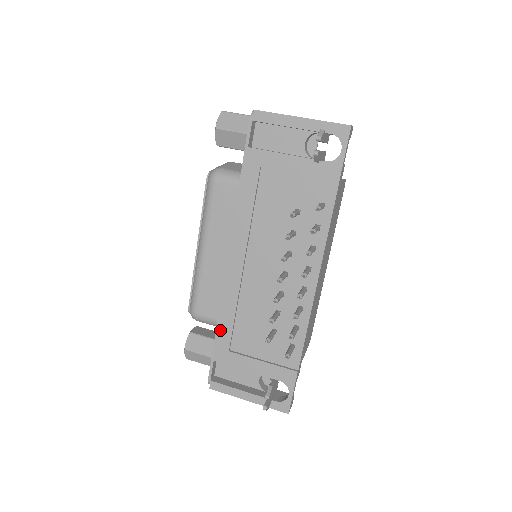
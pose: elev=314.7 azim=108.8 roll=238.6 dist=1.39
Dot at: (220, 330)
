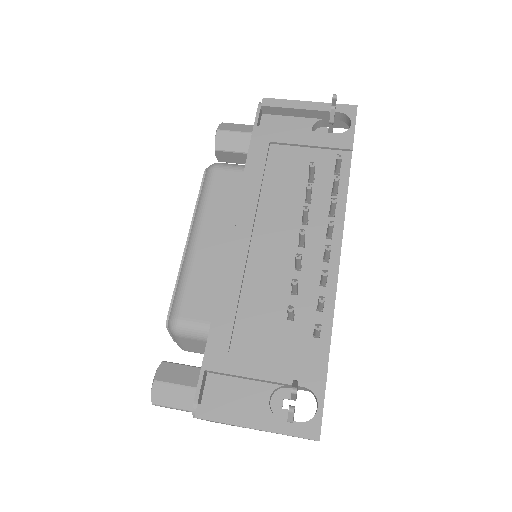
Dot at: (217, 322)
